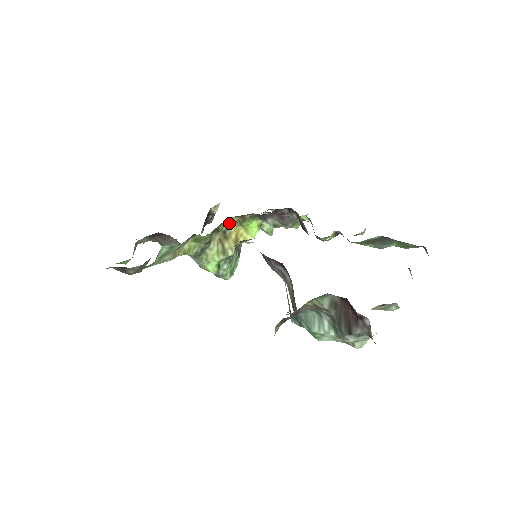
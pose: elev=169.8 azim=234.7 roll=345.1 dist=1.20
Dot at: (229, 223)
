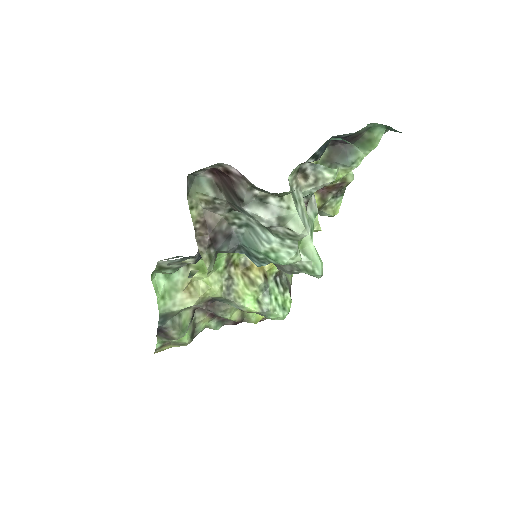
Dot at: occluded
